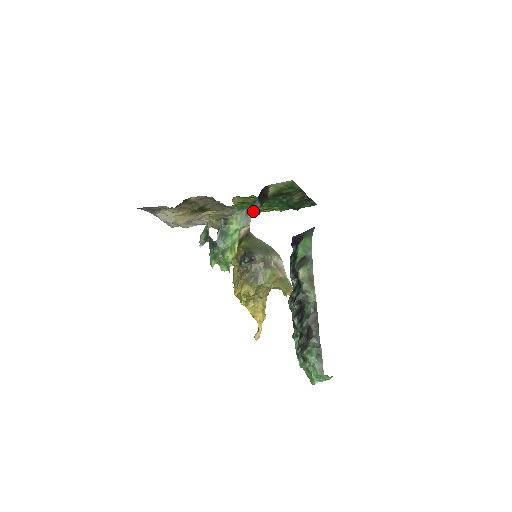
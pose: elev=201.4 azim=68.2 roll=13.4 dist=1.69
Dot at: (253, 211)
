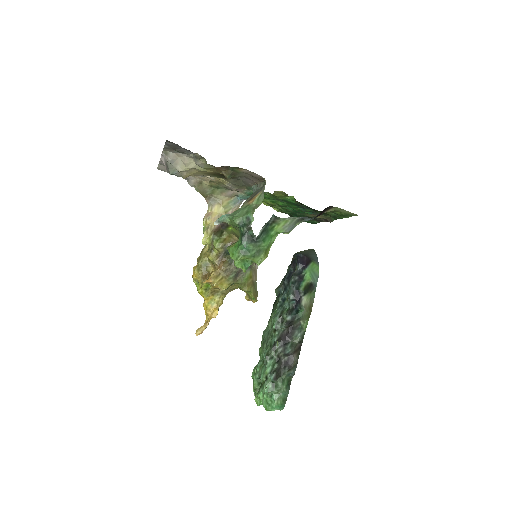
Dot at: (303, 221)
